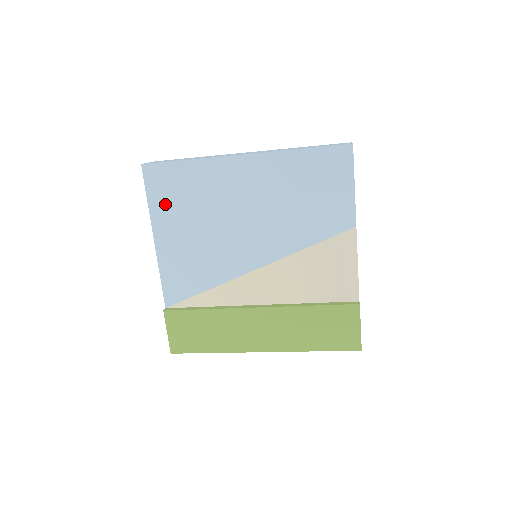
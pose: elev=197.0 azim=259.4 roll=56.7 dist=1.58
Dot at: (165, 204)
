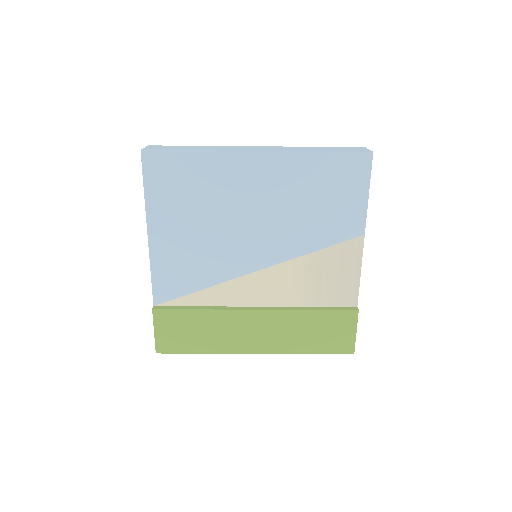
Dot at: (164, 196)
